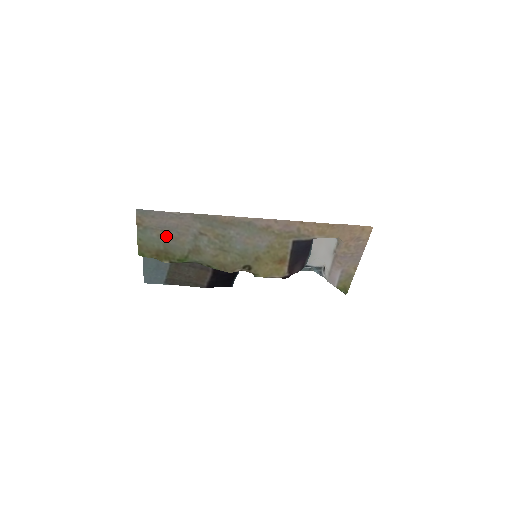
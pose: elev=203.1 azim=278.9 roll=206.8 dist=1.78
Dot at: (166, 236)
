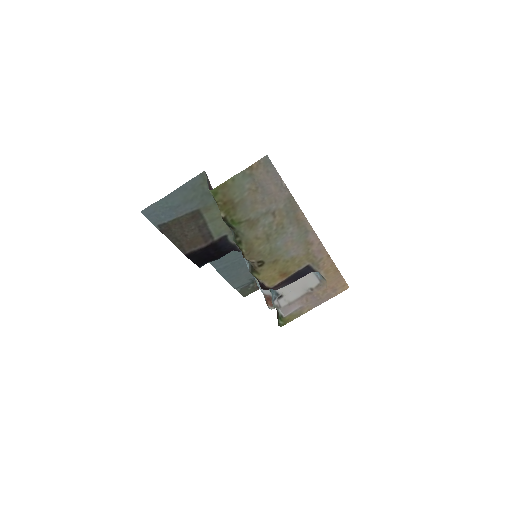
Dot at: (252, 194)
